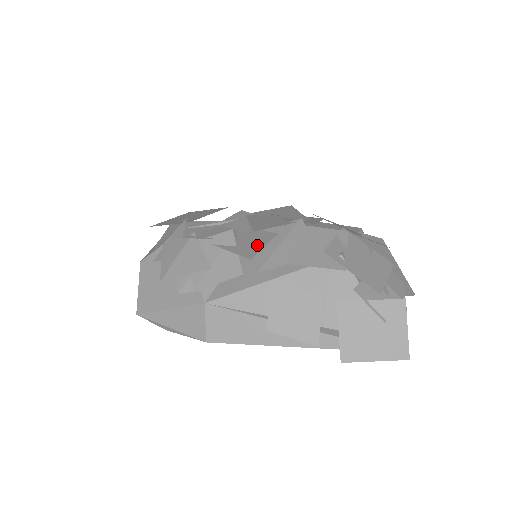
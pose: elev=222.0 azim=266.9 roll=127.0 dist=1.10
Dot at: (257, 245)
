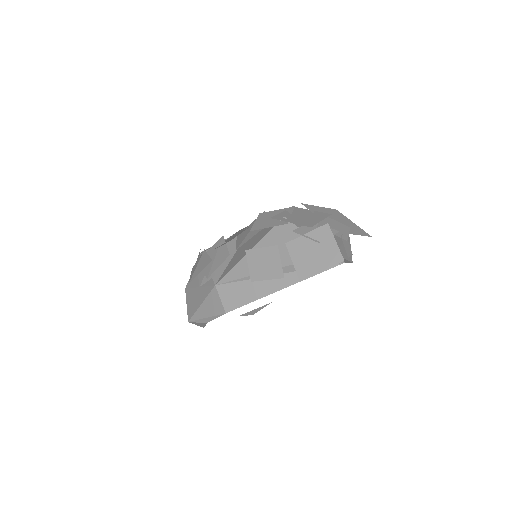
Dot at: occluded
